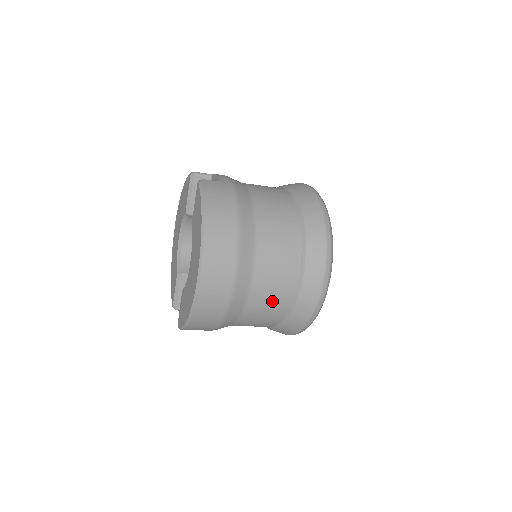
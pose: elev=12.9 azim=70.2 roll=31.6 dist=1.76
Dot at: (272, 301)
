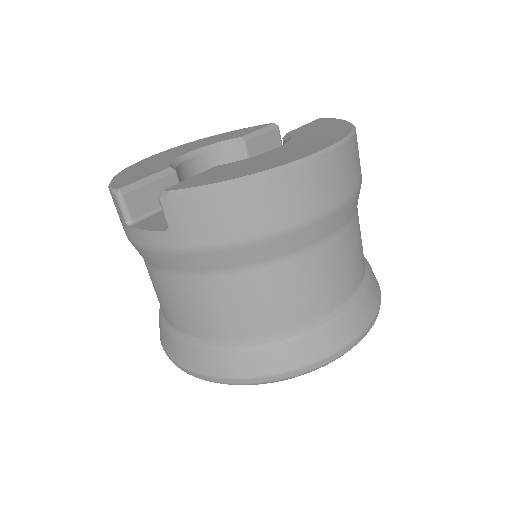
Dot at: (326, 282)
